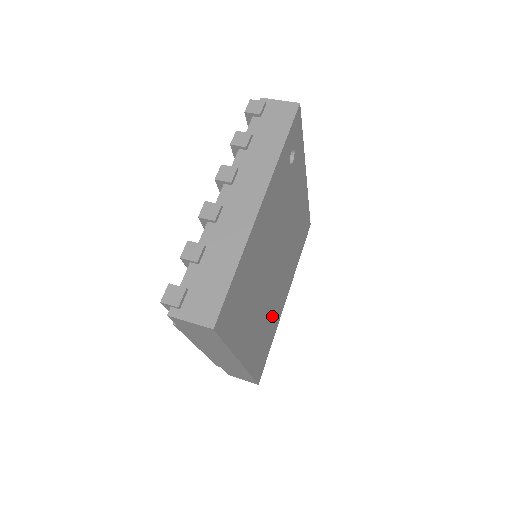
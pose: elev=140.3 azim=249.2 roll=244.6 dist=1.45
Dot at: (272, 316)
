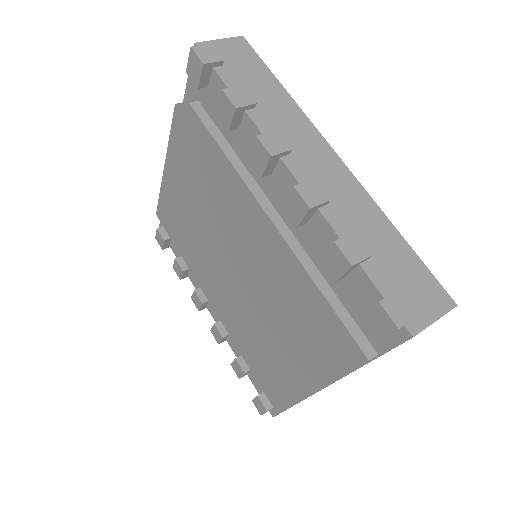
Dot at: occluded
